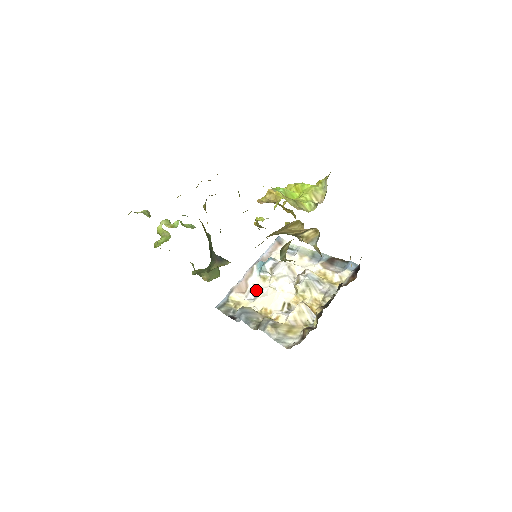
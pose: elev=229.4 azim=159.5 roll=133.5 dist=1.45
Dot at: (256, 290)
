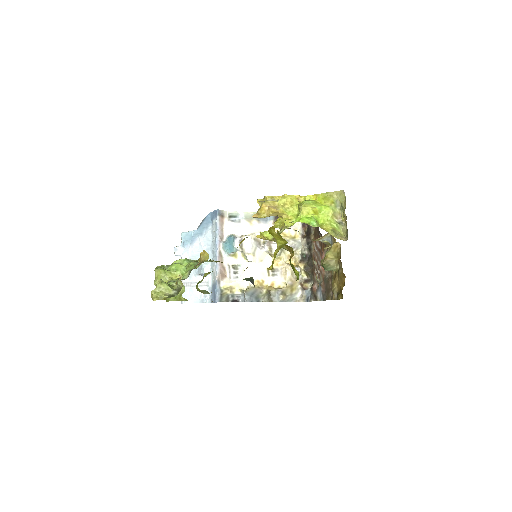
Dot at: (233, 268)
